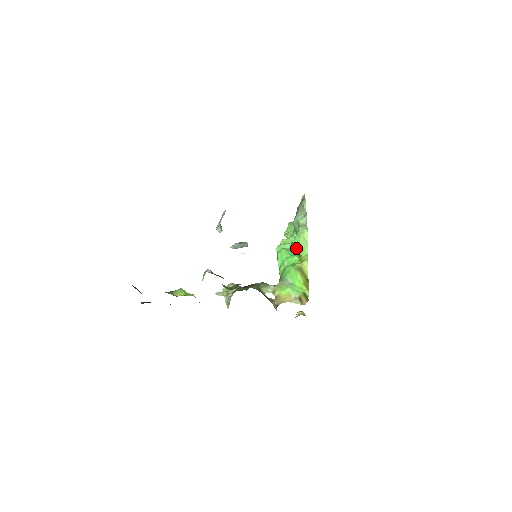
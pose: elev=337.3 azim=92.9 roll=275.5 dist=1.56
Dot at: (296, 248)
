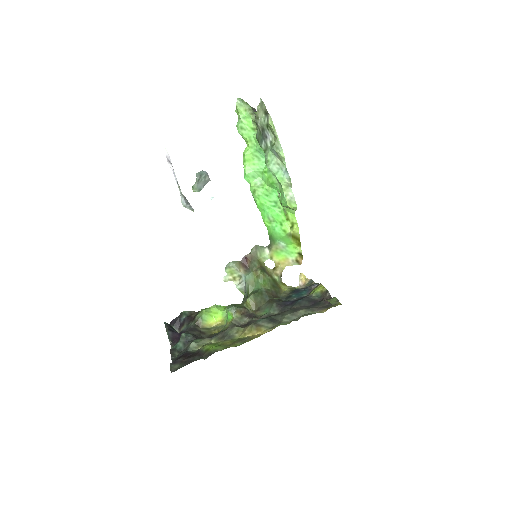
Dot at: (274, 191)
